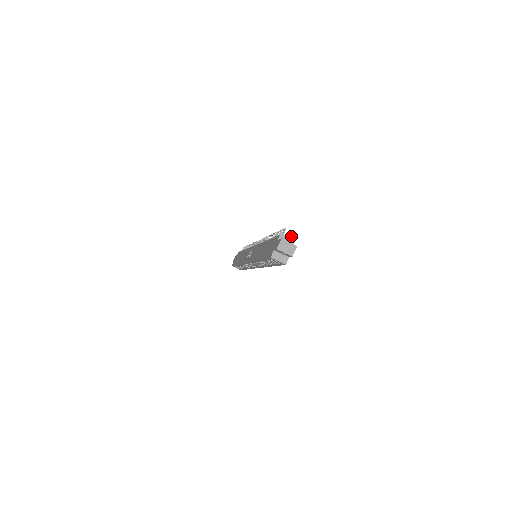
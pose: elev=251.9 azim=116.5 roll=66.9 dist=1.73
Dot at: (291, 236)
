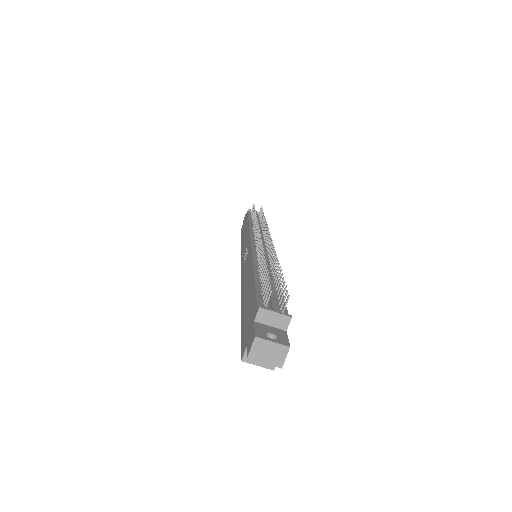
Dot at: occluded
